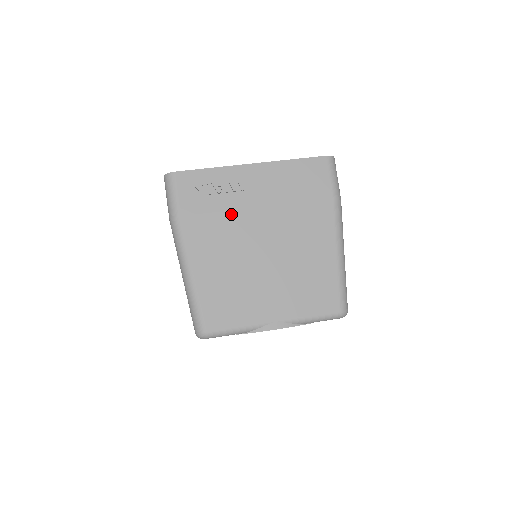
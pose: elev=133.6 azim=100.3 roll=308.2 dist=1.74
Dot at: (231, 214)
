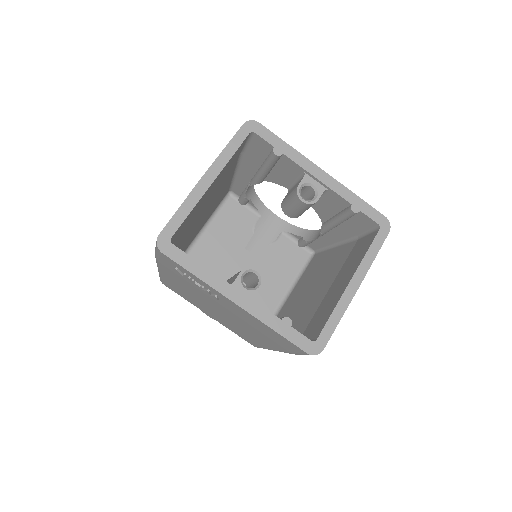
Dot at: (202, 293)
